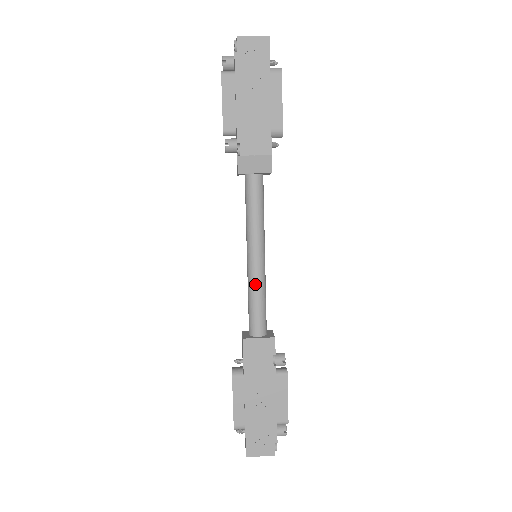
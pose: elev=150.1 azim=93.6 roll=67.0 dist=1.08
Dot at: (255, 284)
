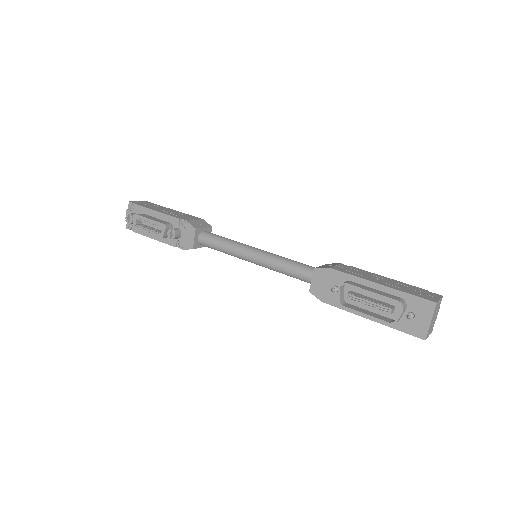
Dot at: (276, 256)
